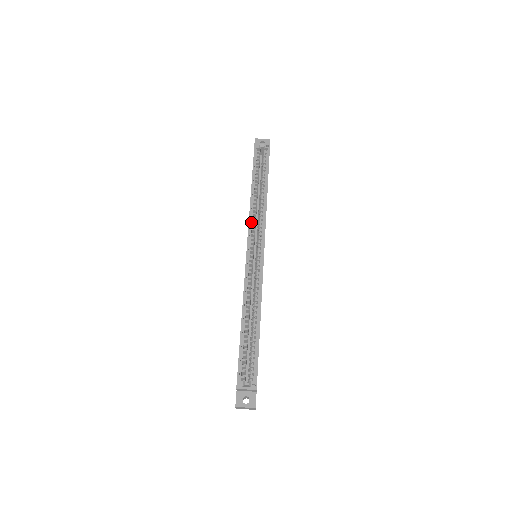
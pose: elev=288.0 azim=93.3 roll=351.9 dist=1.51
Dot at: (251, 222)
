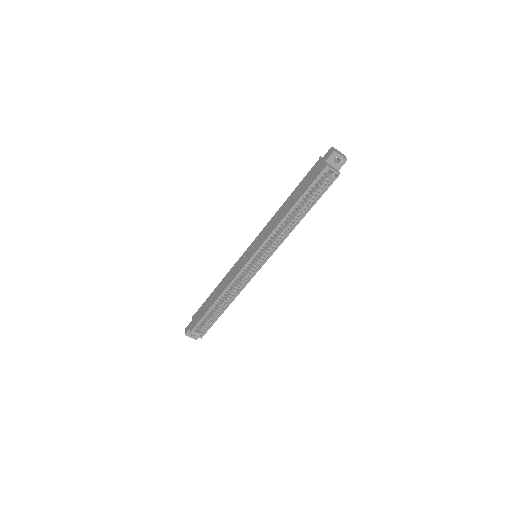
Dot at: (268, 239)
